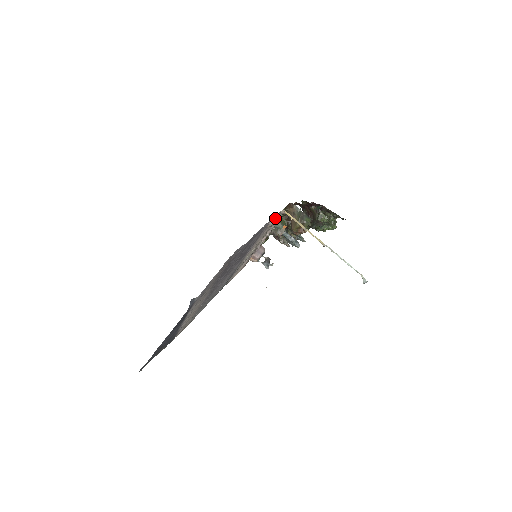
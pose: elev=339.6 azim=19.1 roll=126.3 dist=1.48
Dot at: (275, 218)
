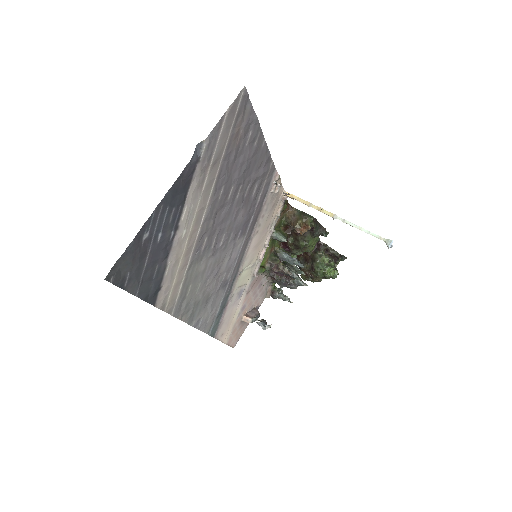
Dot at: (278, 185)
